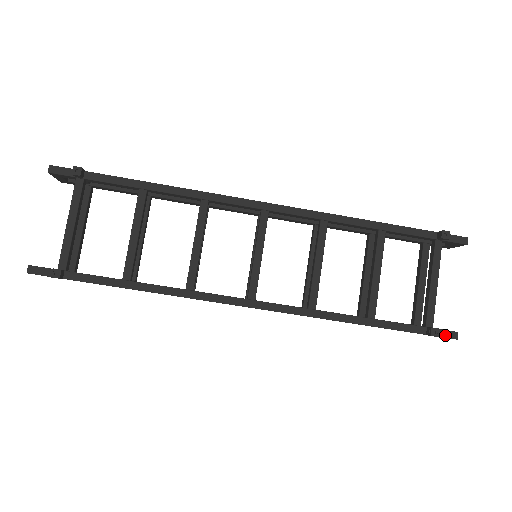
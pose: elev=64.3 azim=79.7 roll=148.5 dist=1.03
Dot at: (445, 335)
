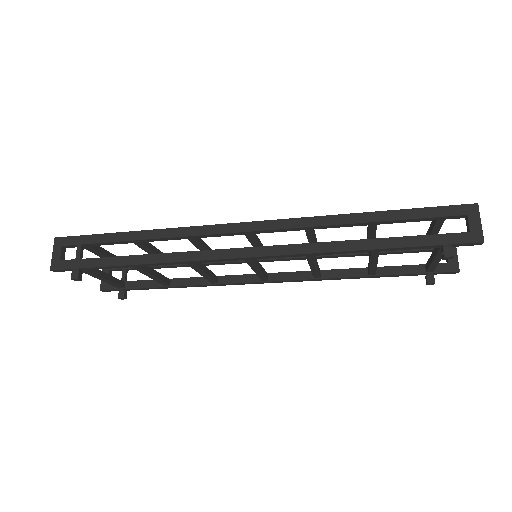
Dot at: occluded
